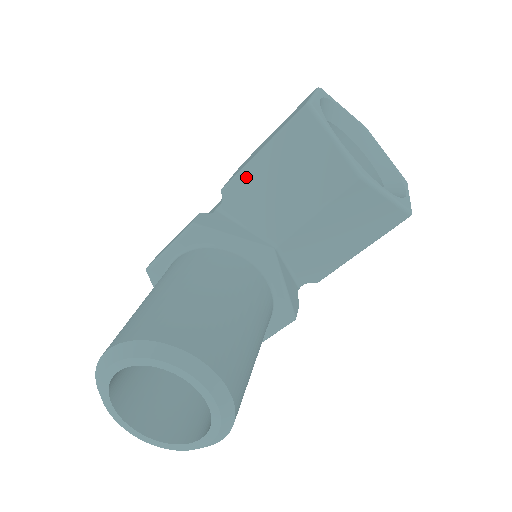
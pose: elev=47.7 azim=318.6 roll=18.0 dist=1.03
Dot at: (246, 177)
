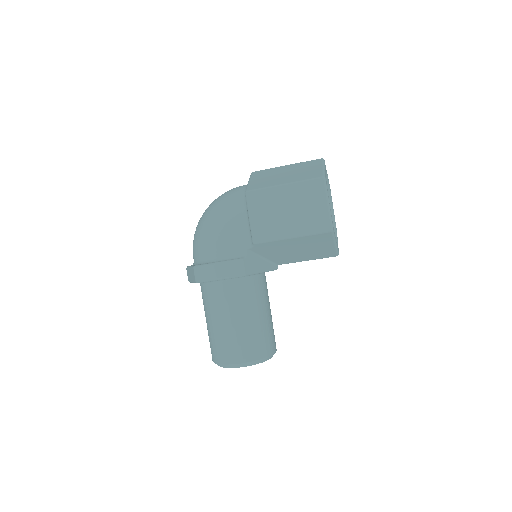
Dot at: (276, 244)
